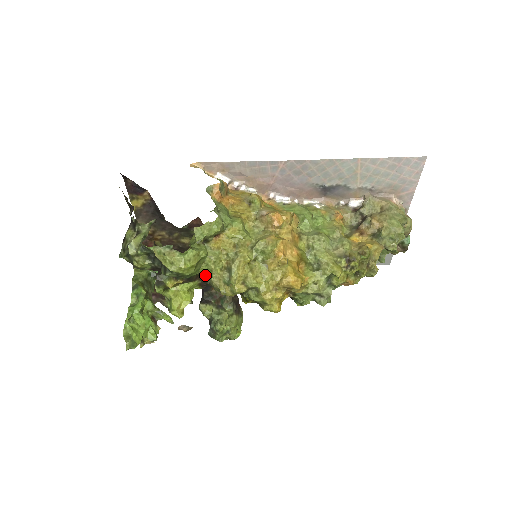
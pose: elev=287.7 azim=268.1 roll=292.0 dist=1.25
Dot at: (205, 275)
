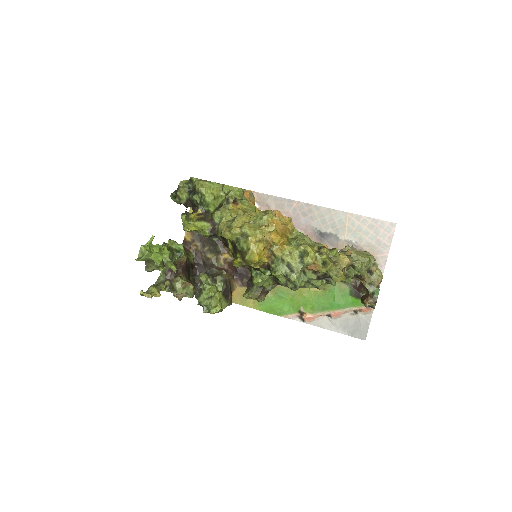
Dot at: (217, 222)
